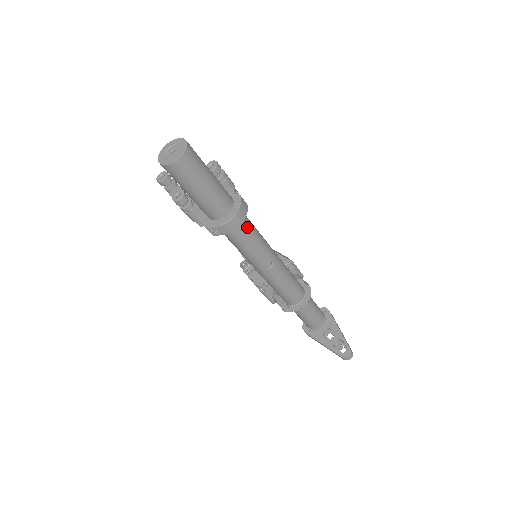
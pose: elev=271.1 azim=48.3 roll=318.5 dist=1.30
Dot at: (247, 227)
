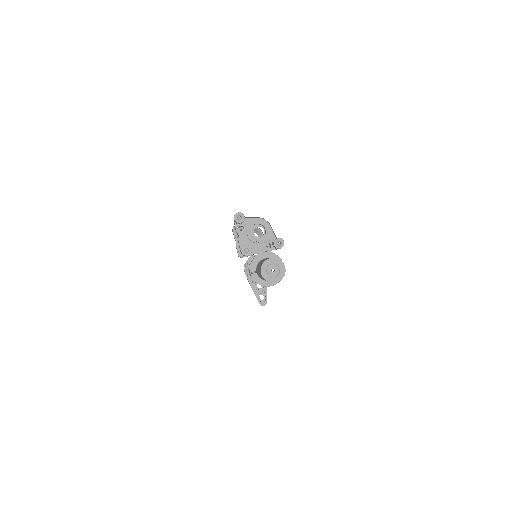
Dot at: occluded
